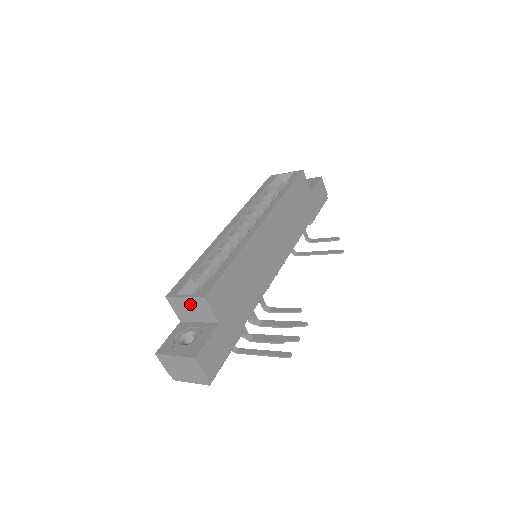
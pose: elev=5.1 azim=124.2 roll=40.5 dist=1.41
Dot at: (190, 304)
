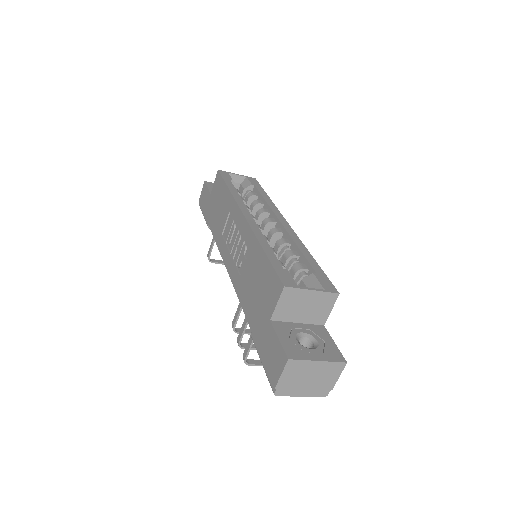
Dot at: (310, 300)
